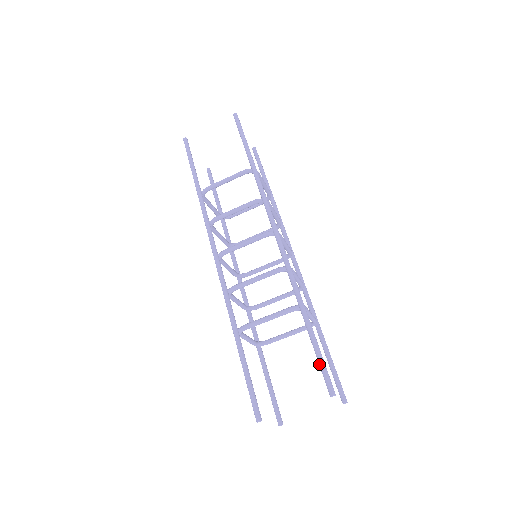
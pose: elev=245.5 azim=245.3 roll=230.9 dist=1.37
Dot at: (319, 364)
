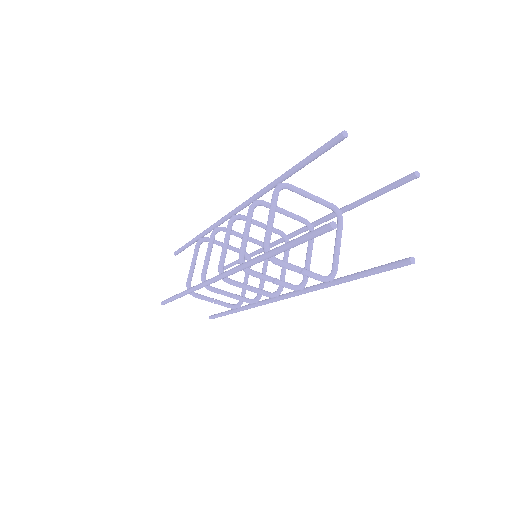
Dot at: (317, 154)
